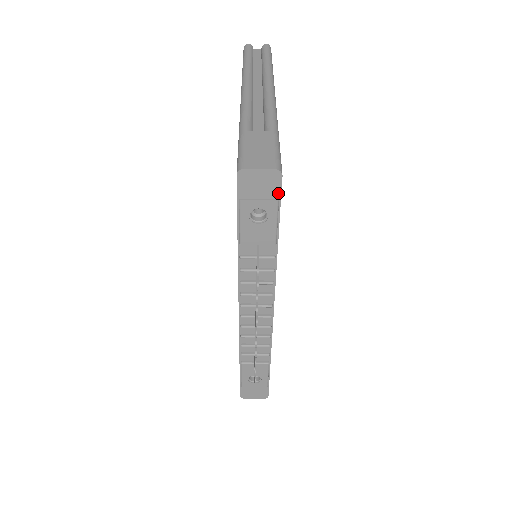
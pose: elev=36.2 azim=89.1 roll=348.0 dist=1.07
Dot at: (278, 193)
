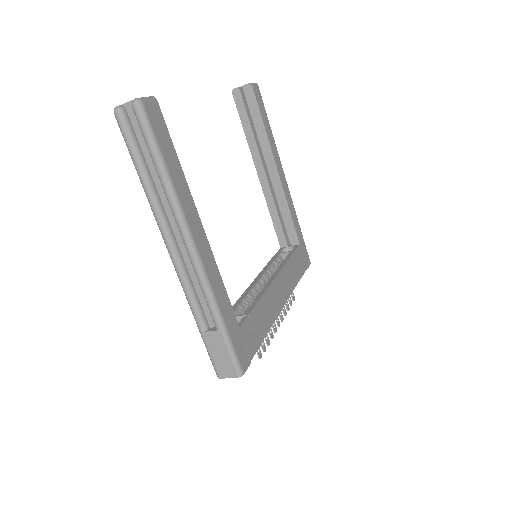
Dot at: (247, 366)
